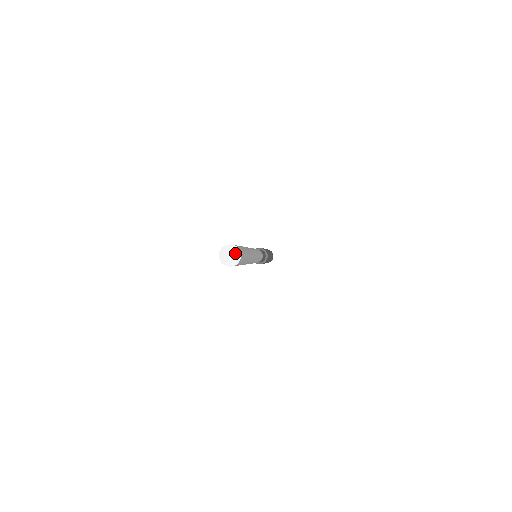
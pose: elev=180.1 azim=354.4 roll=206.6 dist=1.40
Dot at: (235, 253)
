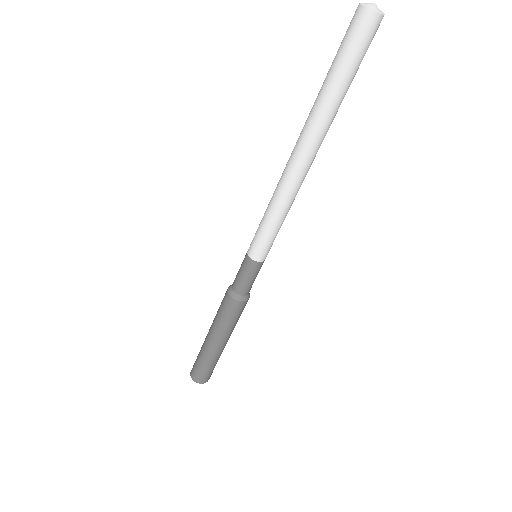
Dot at: (377, 7)
